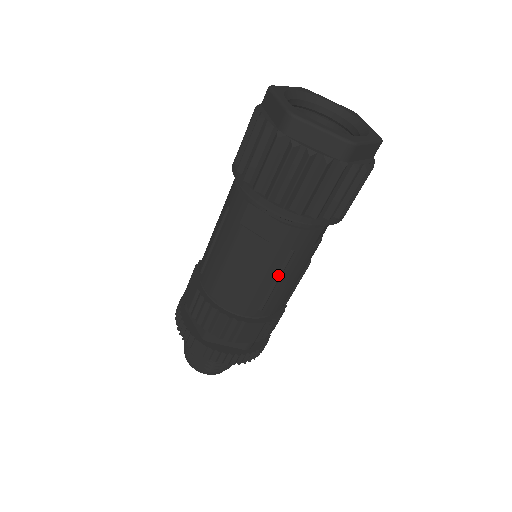
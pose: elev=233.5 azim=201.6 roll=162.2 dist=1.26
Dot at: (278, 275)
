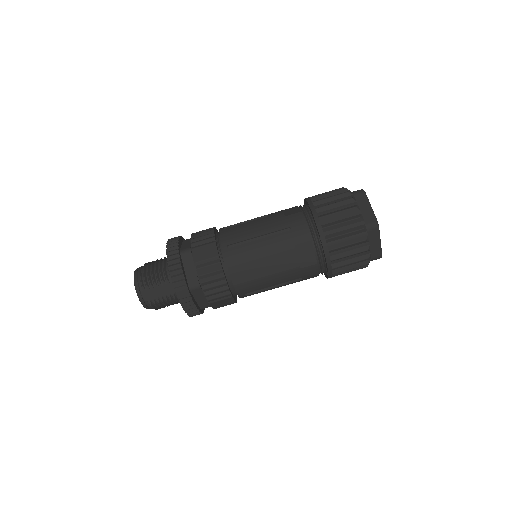
Dot at: (280, 284)
